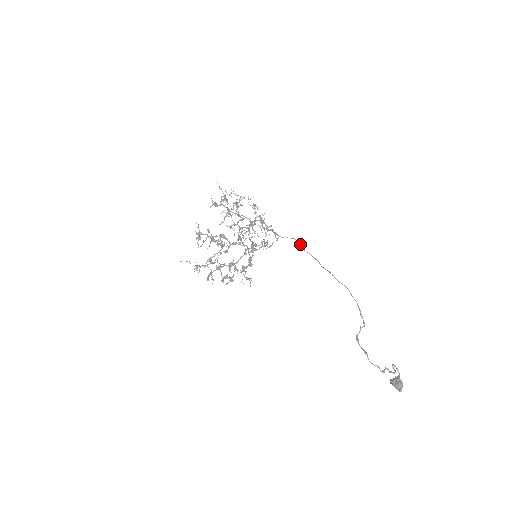
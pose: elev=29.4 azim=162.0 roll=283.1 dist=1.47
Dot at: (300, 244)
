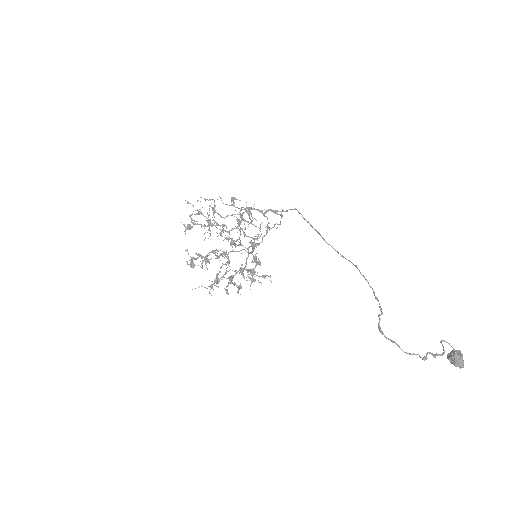
Dot at: (302, 215)
